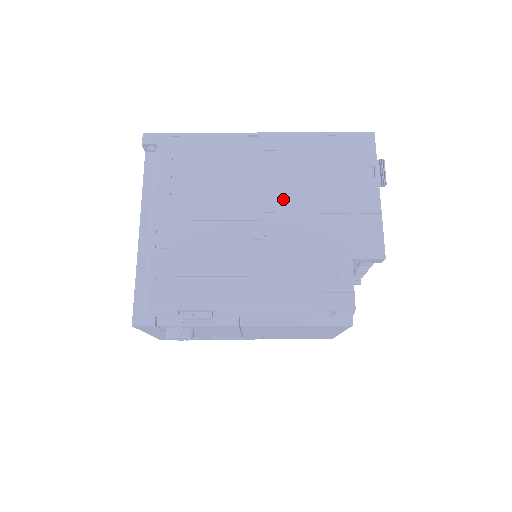
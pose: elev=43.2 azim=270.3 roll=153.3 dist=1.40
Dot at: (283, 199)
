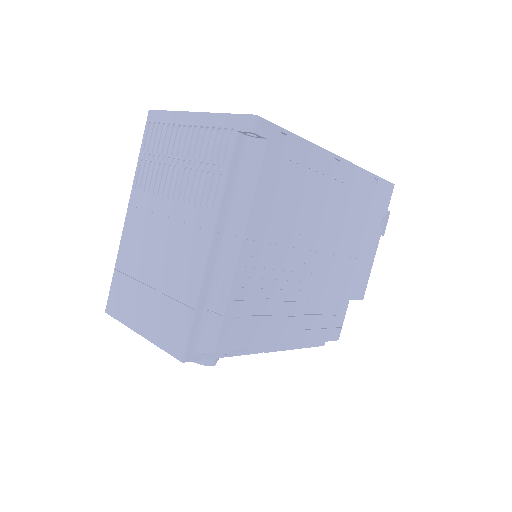
Dot at: (334, 239)
